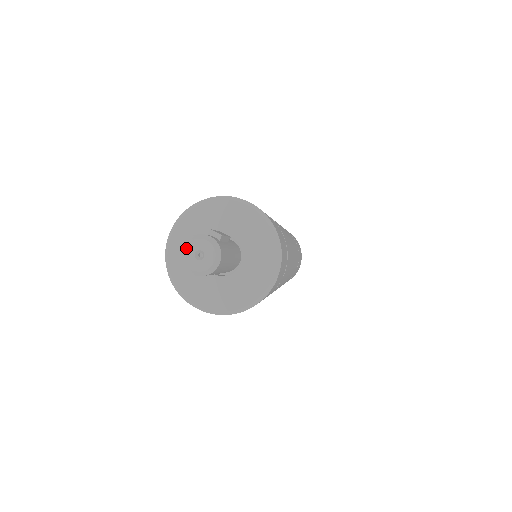
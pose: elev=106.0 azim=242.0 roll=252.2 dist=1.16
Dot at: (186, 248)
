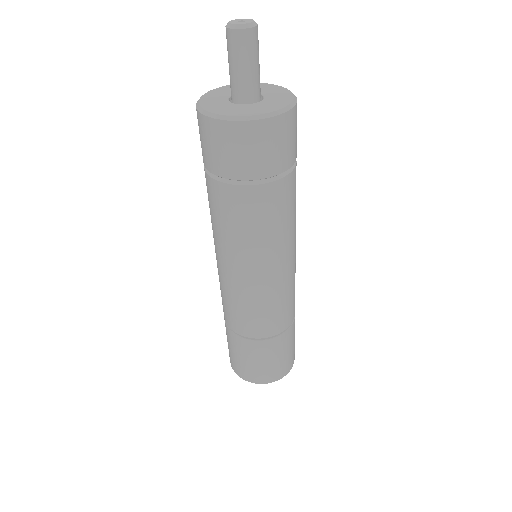
Dot at: (231, 21)
